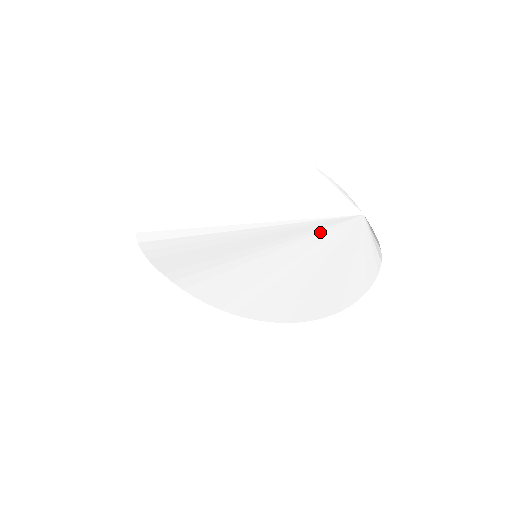
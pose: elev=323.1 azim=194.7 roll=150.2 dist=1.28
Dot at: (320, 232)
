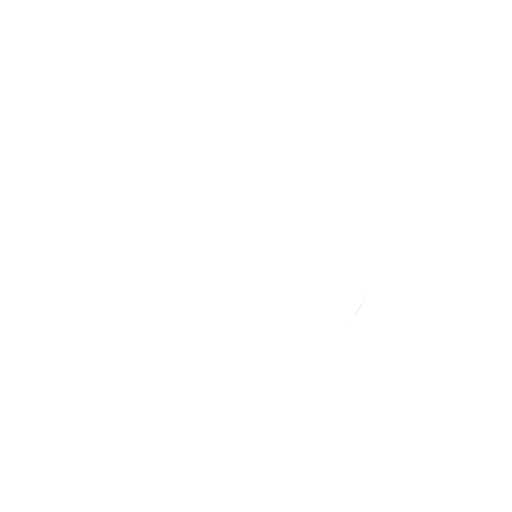
Dot at: (326, 281)
